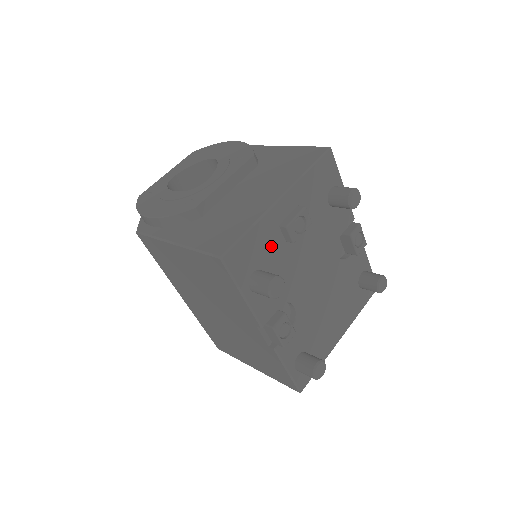
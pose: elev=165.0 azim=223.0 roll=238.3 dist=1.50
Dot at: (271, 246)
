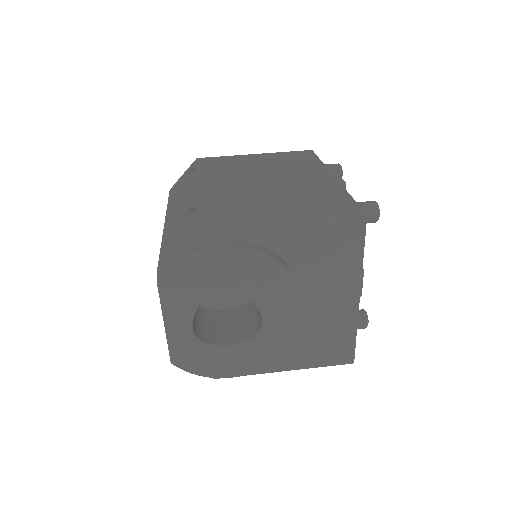
Dot at: occluded
